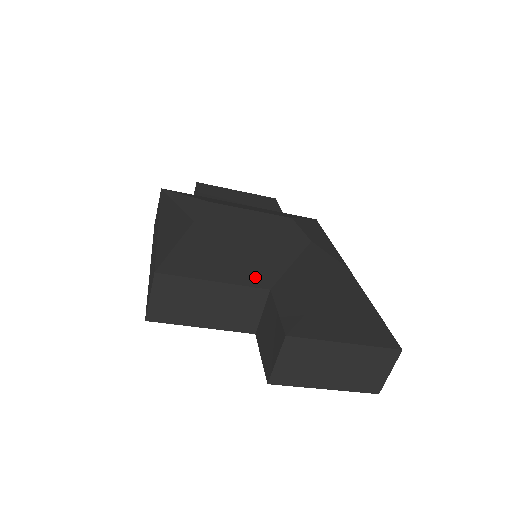
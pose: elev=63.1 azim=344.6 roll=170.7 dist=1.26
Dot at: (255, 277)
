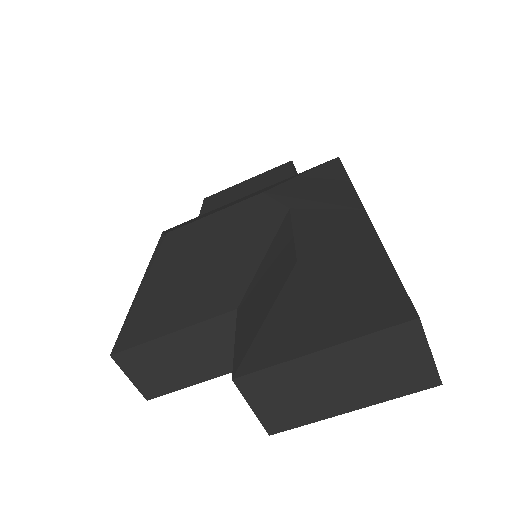
Dot at: (218, 301)
